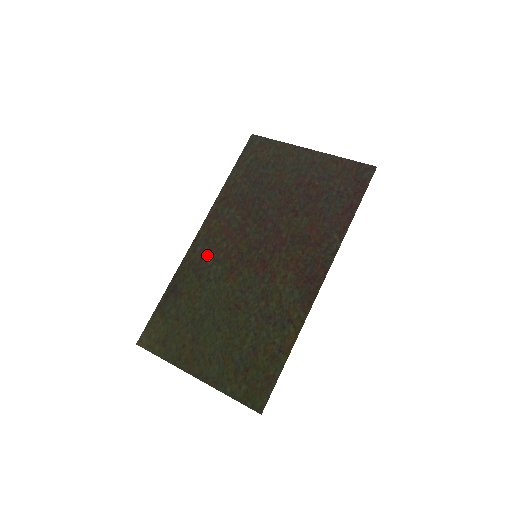
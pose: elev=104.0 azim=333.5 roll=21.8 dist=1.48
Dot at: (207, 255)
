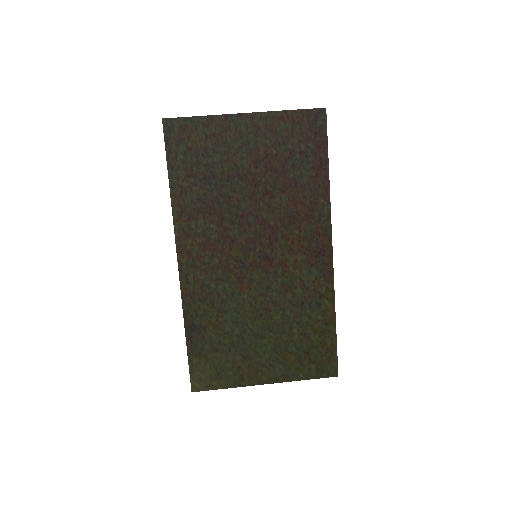
Dot at: (205, 280)
